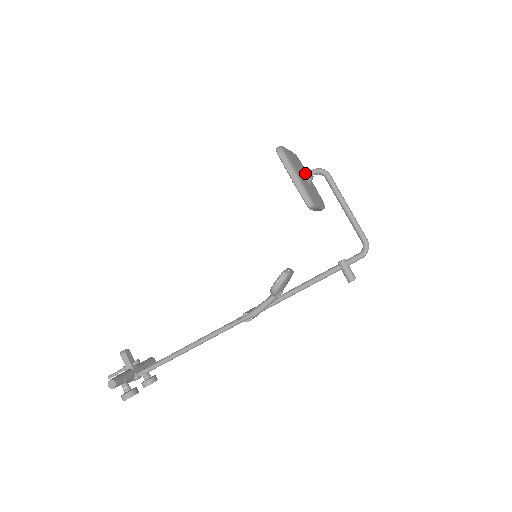
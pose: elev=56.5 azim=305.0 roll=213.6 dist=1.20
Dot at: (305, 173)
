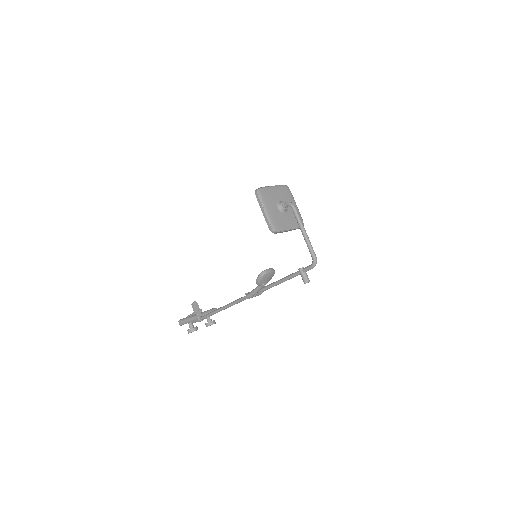
Dot at: (279, 205)
